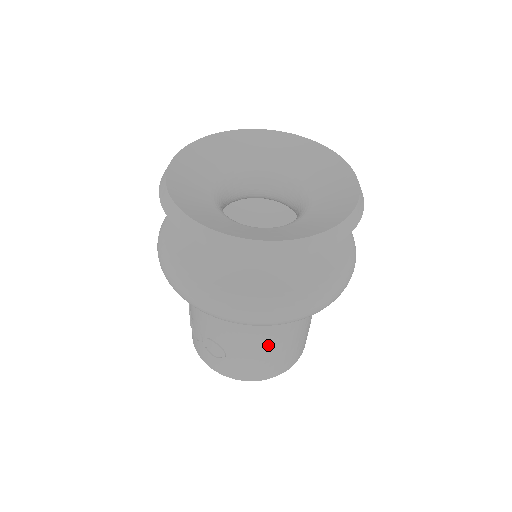
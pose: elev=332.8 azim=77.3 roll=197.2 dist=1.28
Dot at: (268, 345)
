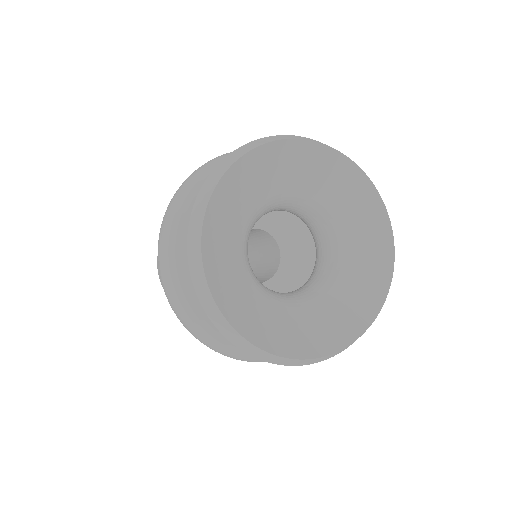
Dot at: occluded
